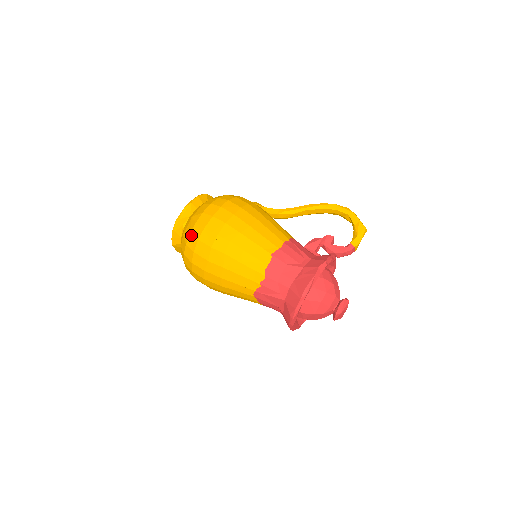
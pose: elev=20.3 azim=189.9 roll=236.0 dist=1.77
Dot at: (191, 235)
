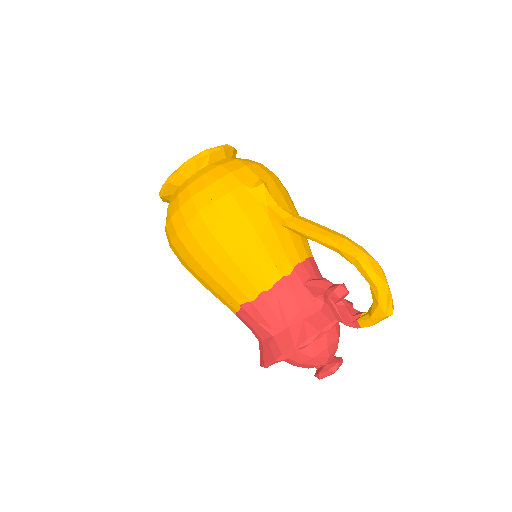
Dot at: (166, 234)
